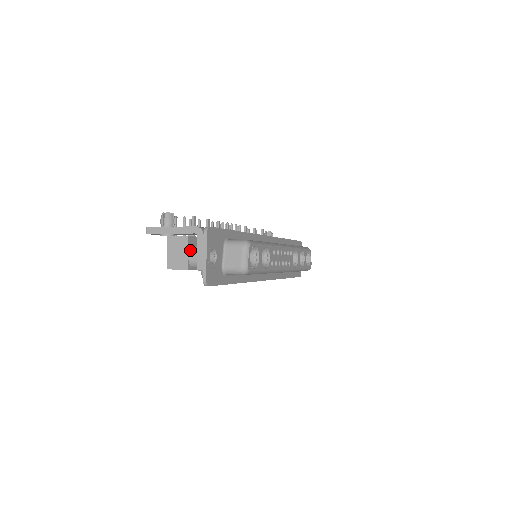
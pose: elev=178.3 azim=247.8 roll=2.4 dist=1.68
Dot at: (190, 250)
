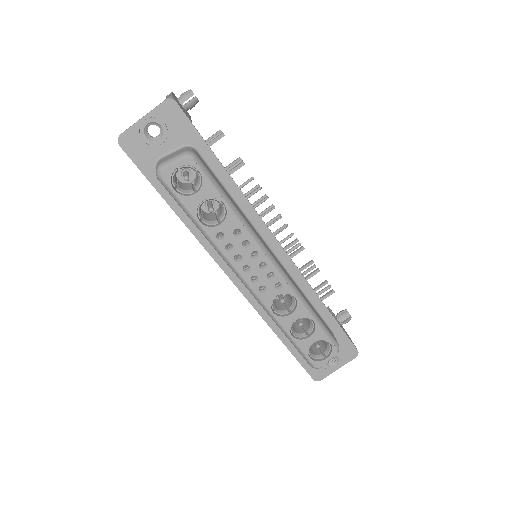
Dot at: occluded
